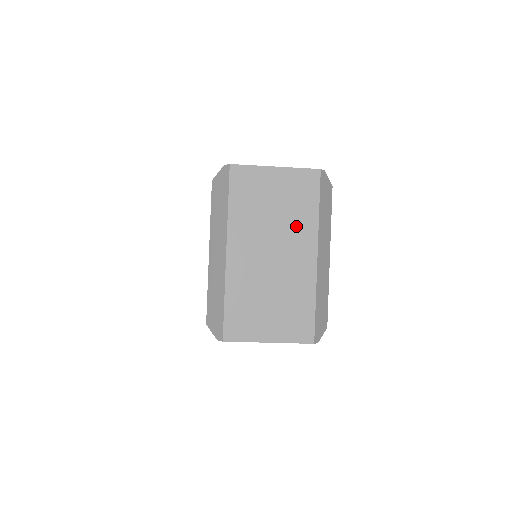
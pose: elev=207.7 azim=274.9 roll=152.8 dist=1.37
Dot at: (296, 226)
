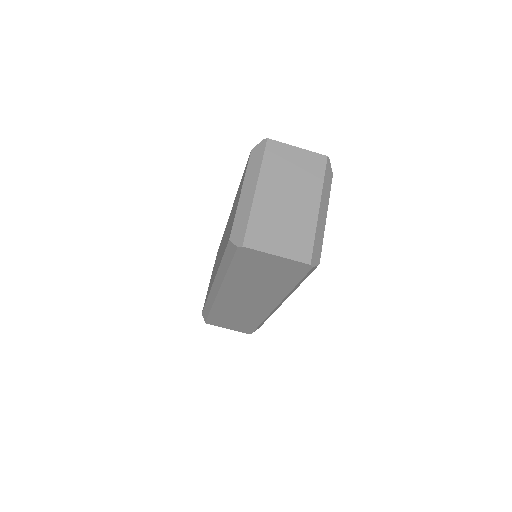
Dot at: (307, 185)
